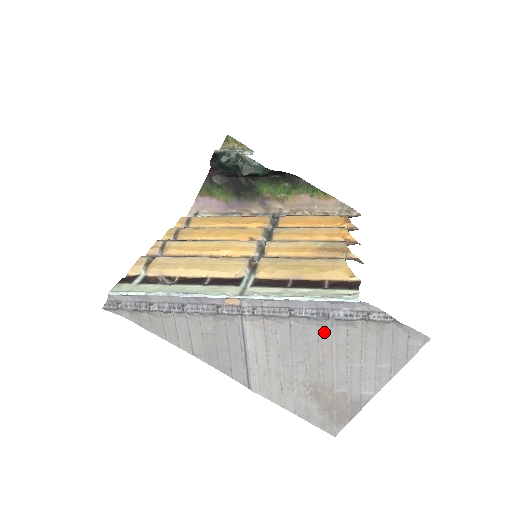
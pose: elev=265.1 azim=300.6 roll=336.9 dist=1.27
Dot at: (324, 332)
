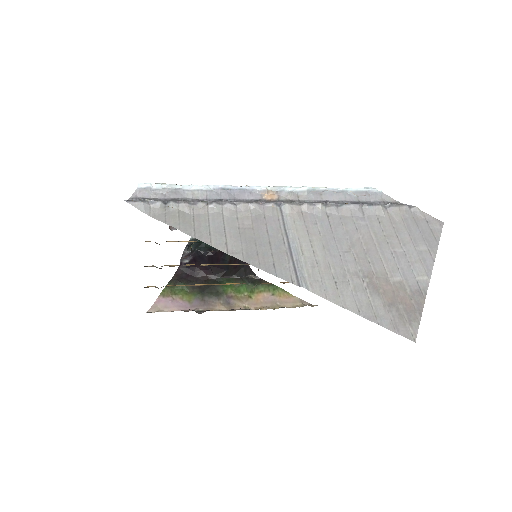
Dot at: (359, 221)
